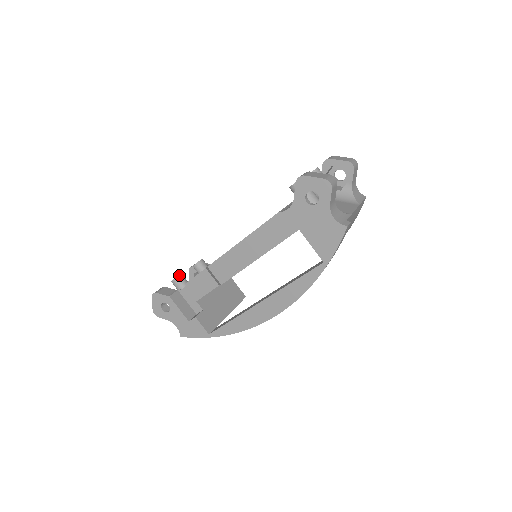
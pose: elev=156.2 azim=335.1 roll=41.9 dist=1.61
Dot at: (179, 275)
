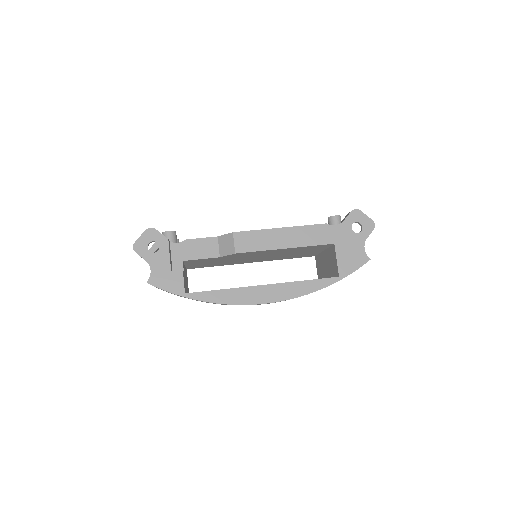
Dot at: occluded
